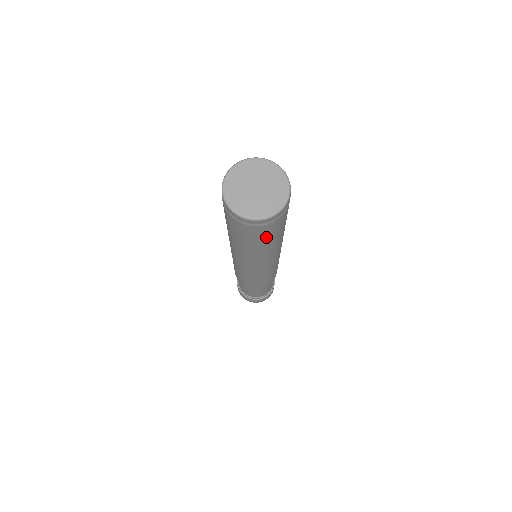
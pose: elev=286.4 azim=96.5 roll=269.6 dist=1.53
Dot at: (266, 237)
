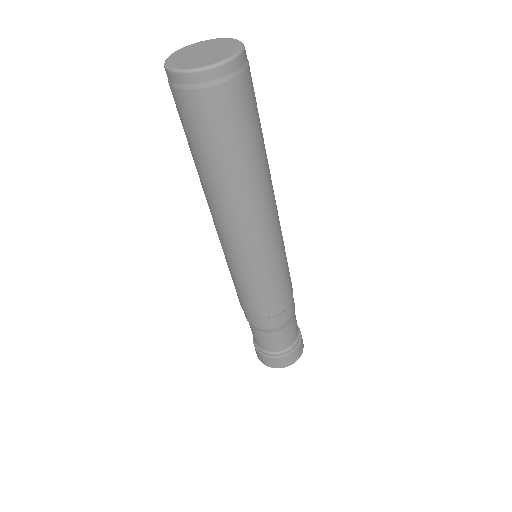
Dot at: (215, 133)
